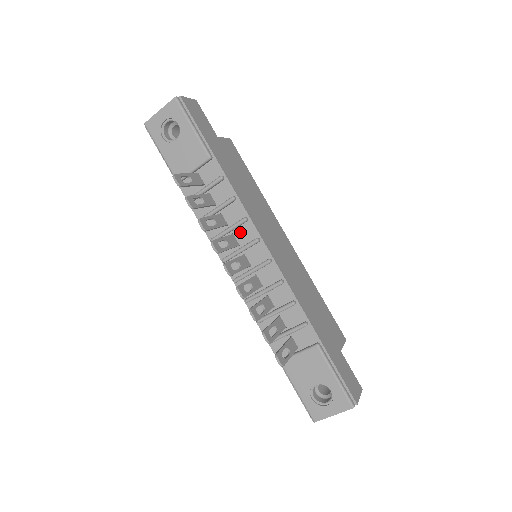
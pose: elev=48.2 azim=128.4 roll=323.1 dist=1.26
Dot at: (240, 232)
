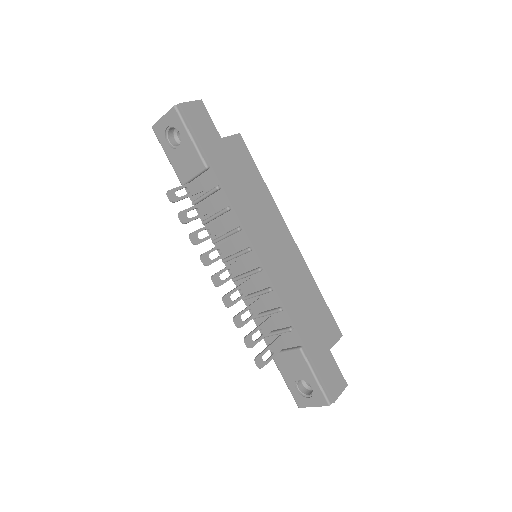
Dot at: (236, 239)
